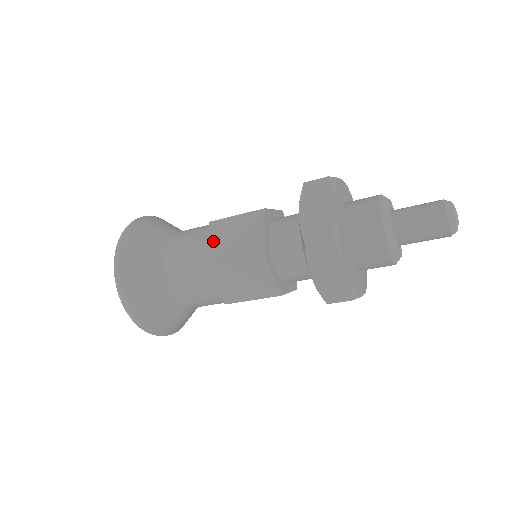
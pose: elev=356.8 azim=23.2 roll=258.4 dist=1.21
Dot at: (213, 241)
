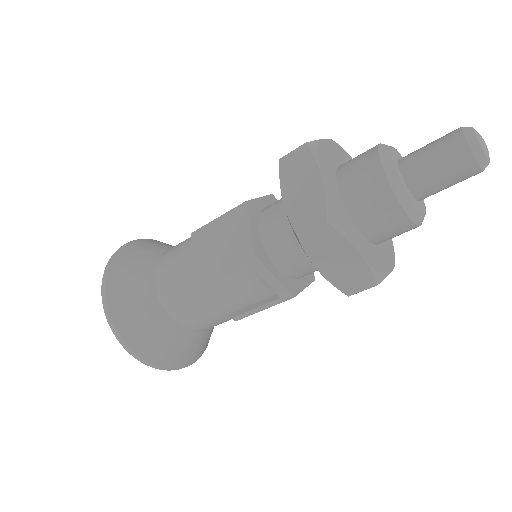
Dot at: occluded
